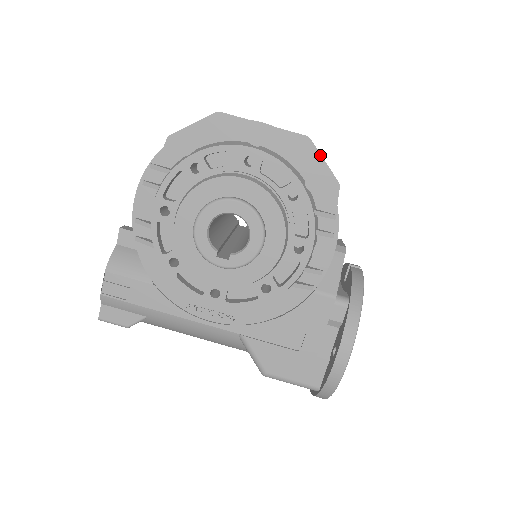
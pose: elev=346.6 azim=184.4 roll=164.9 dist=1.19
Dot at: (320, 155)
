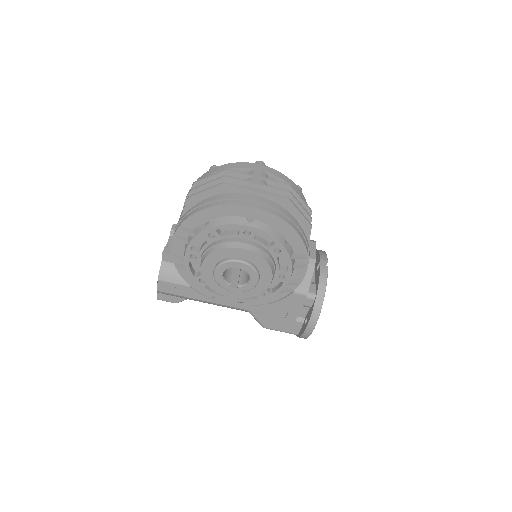
Dot at: (297, 210)
